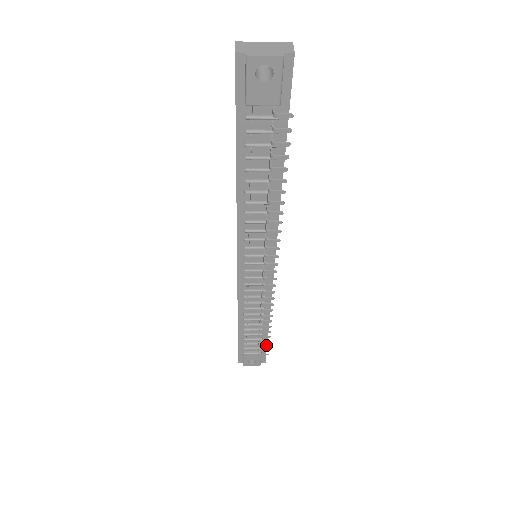
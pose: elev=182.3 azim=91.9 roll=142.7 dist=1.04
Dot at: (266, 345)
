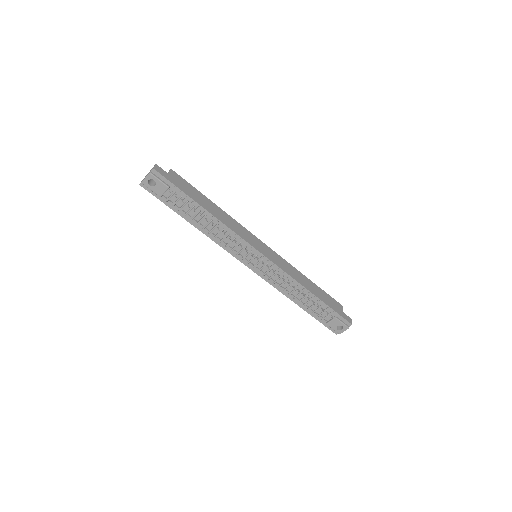
Dot at: (326, 308)
